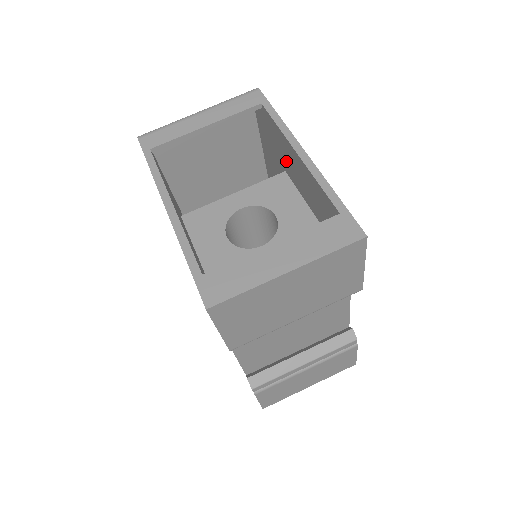
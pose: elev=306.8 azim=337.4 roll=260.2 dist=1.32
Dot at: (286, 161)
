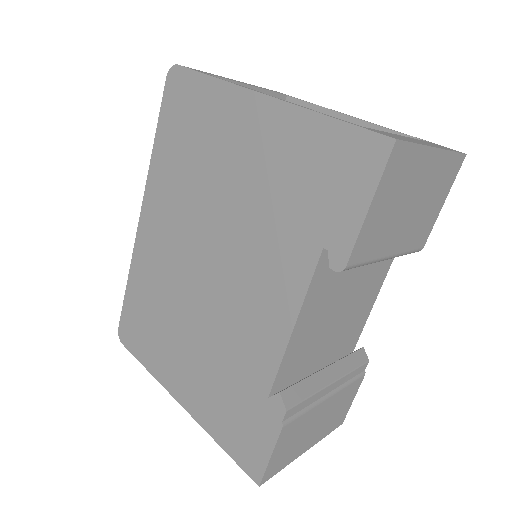
Dot at: occluded
